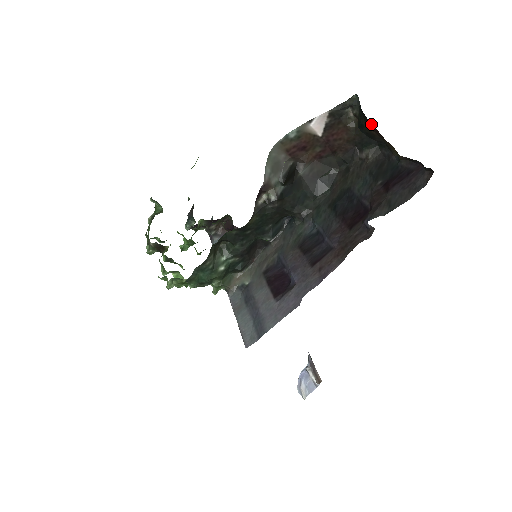
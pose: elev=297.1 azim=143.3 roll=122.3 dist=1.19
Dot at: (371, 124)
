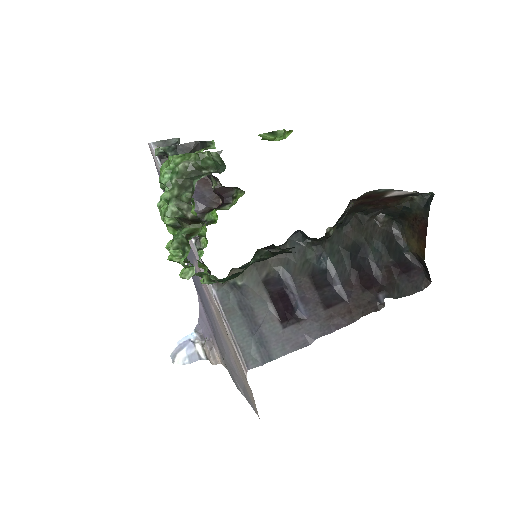
Dot at: (424, 222)
